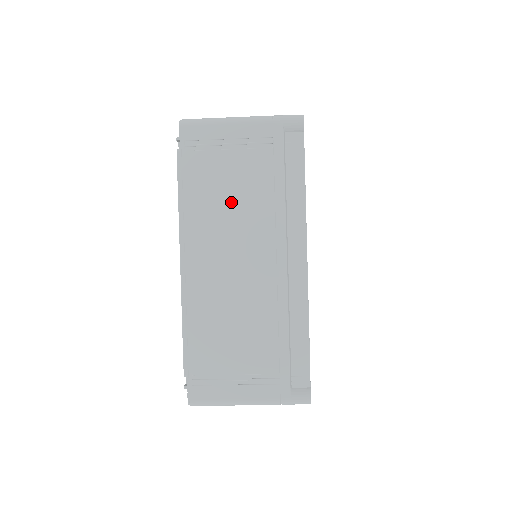
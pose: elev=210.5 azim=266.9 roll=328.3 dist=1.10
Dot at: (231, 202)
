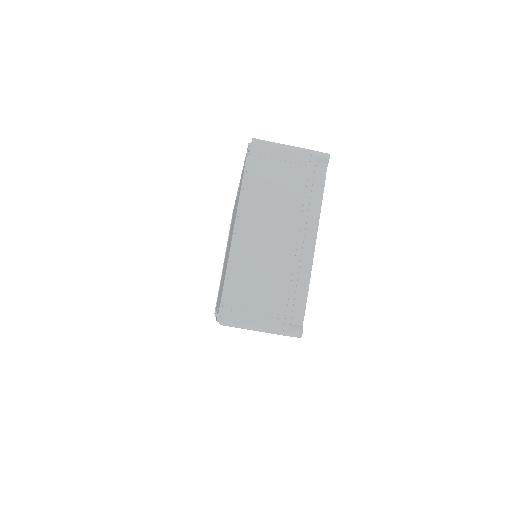
Dot at: (275, 196)
